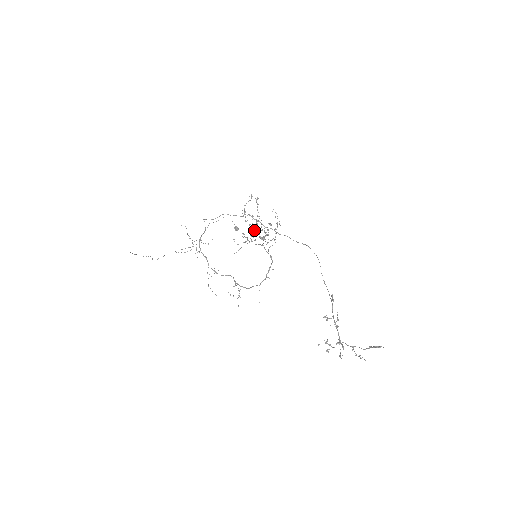
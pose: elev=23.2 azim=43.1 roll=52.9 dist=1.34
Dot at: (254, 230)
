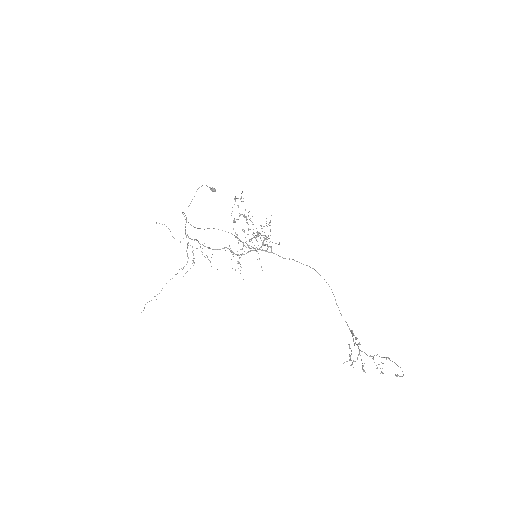
Dot at: occluded
